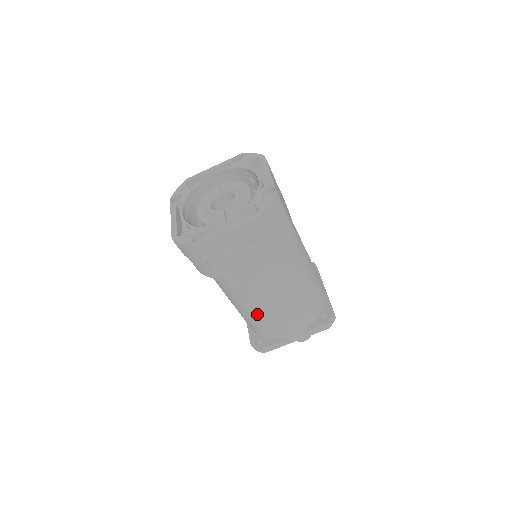
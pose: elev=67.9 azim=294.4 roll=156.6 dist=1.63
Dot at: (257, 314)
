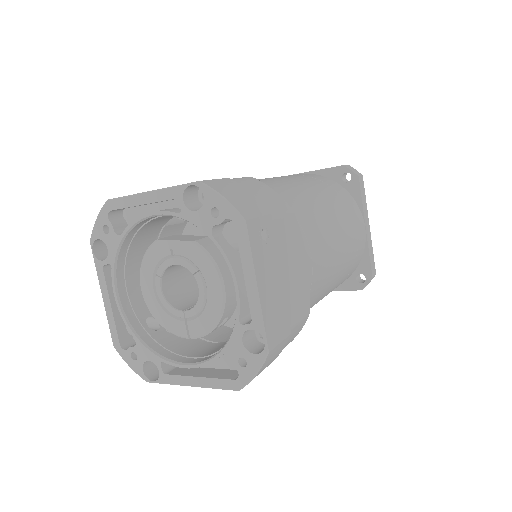
Dot at: occluded
